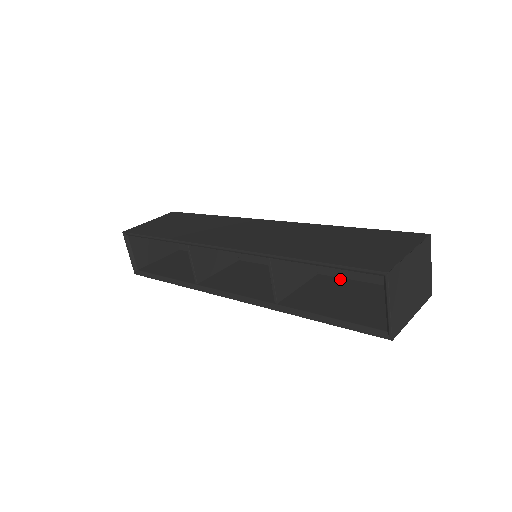
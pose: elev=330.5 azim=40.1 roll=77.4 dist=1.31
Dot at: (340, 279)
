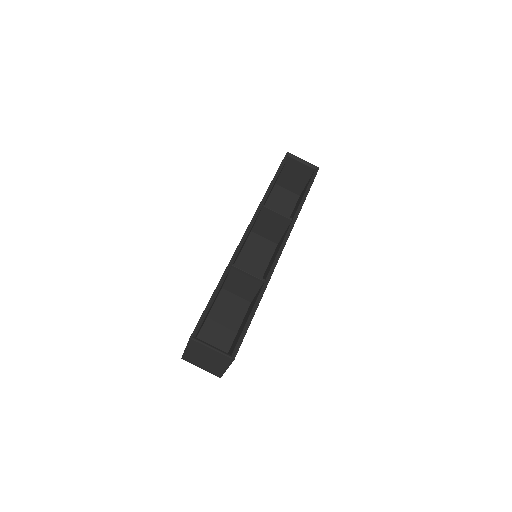
Dot at: occluded
